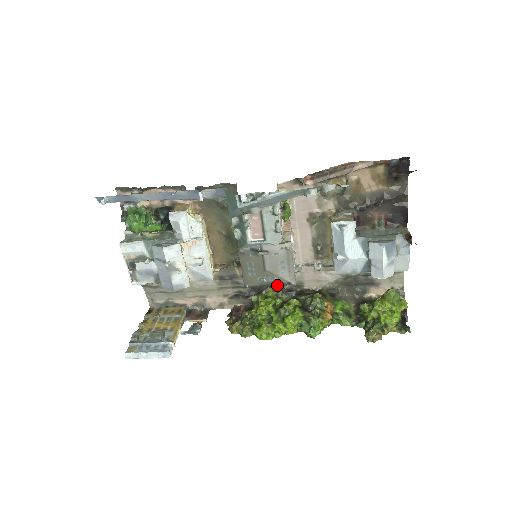
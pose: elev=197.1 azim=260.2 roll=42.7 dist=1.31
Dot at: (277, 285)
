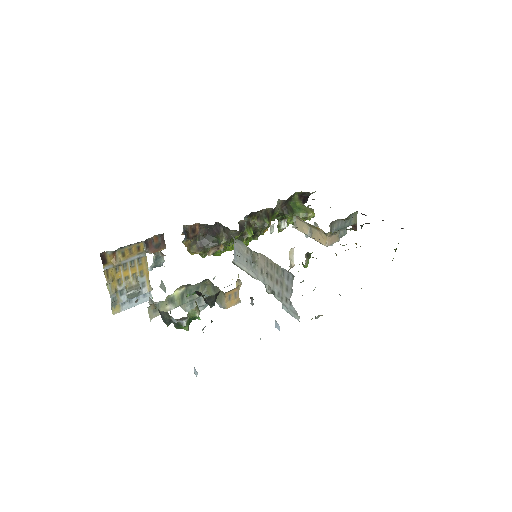
Dot at: occluded
